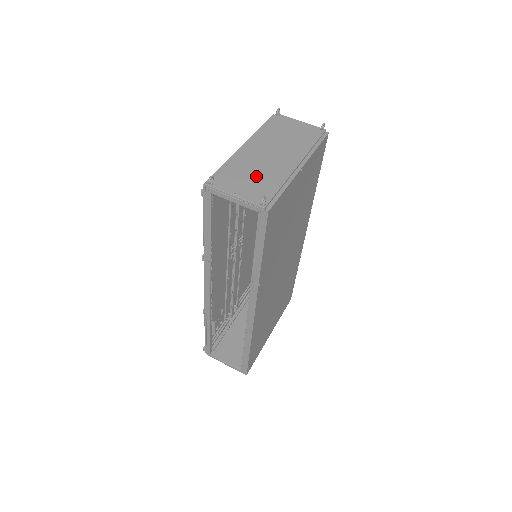
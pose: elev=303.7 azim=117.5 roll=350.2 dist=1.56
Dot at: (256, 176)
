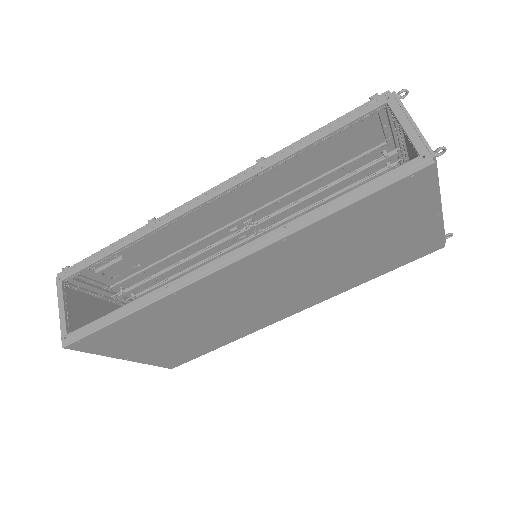
Dot at: occluded
